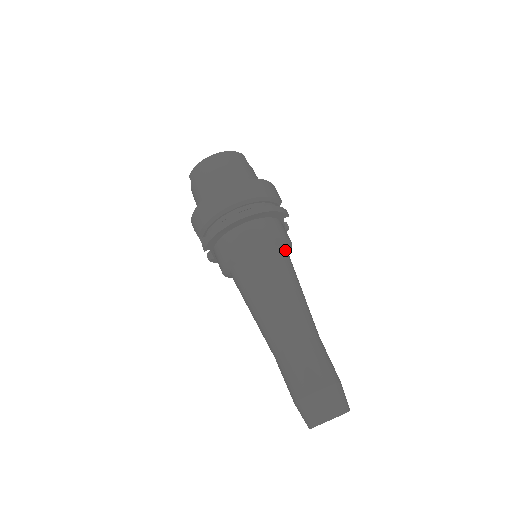
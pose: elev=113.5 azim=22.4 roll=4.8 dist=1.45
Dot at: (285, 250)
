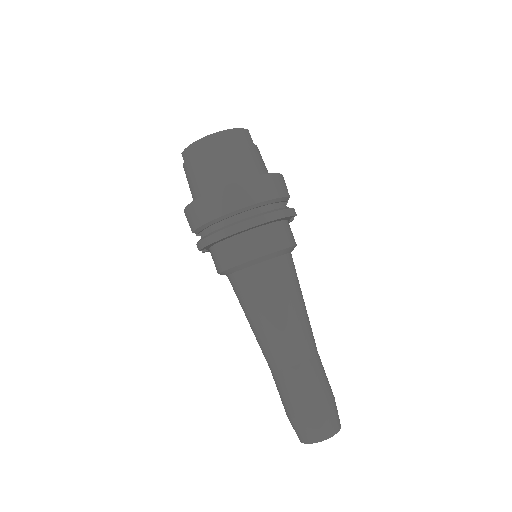
Dot at: (289, 257)
